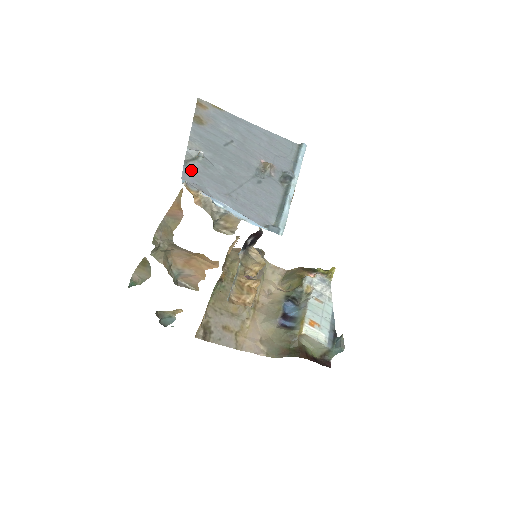
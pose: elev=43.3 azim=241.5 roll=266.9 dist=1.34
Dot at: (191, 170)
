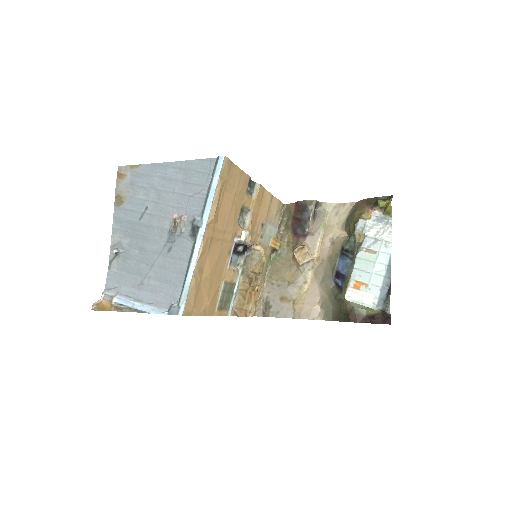
Dot at: (113, 271)
